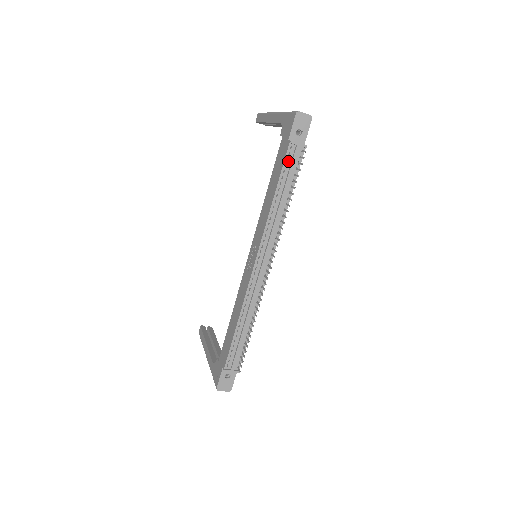
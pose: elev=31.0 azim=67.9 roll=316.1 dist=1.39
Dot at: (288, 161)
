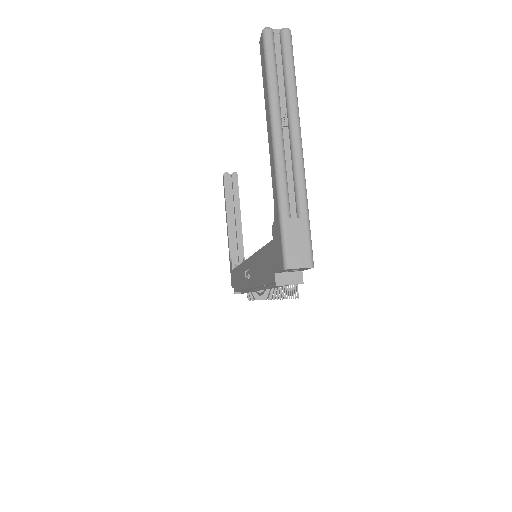
Dot at: occluded
